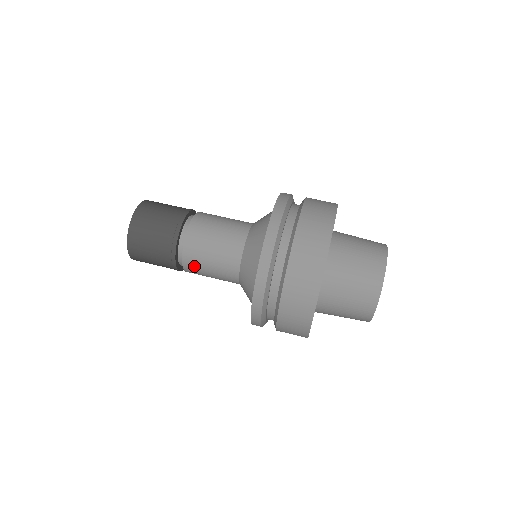
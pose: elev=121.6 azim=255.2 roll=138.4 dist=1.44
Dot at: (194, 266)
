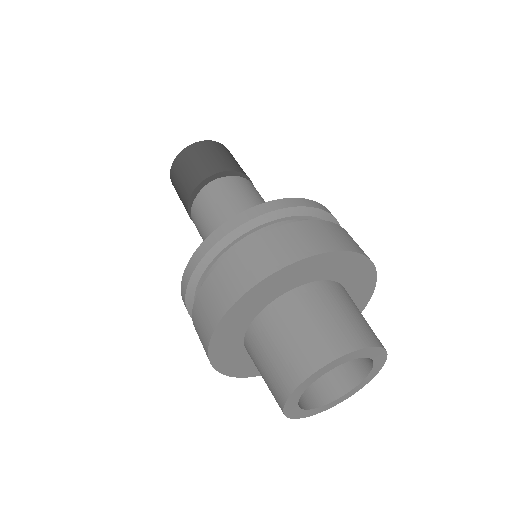
Dot at: (197, 213)
